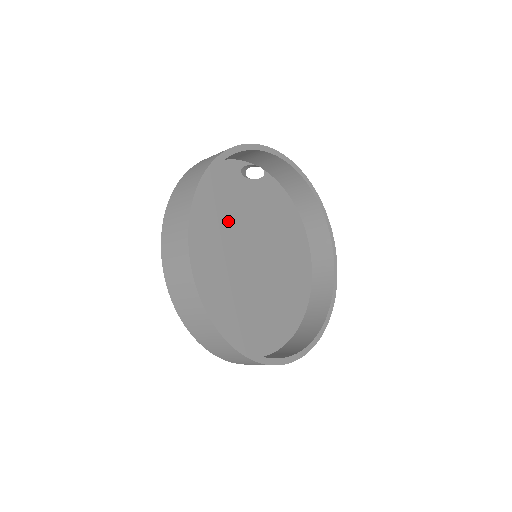
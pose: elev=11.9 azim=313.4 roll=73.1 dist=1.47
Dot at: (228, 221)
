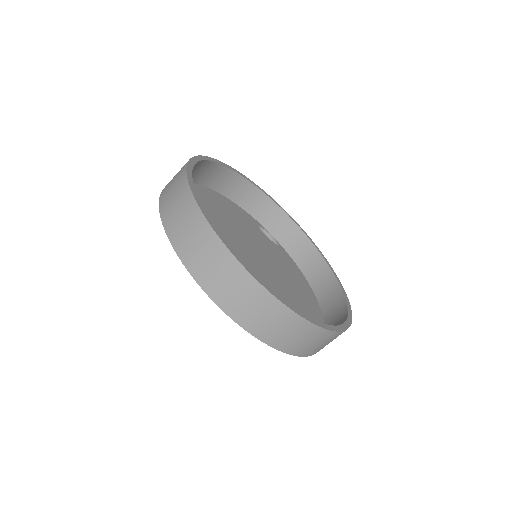
Dot at: (235, 226)
